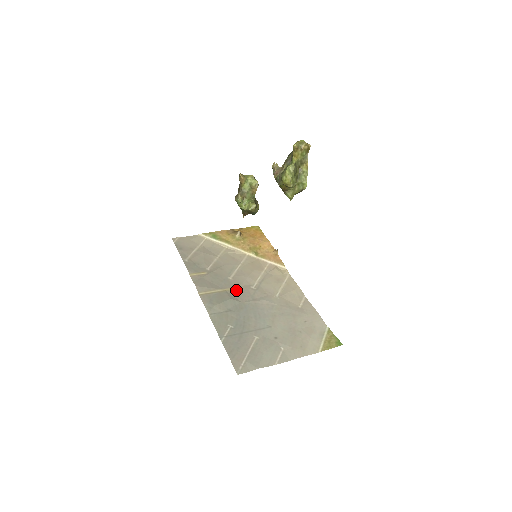
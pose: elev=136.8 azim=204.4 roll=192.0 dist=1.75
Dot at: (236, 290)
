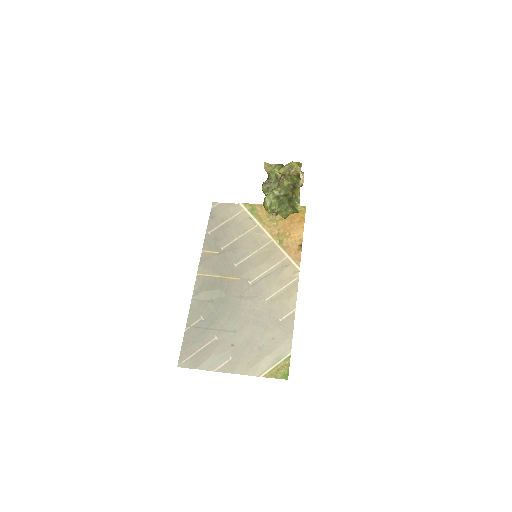
Dot at: (232, 281)
